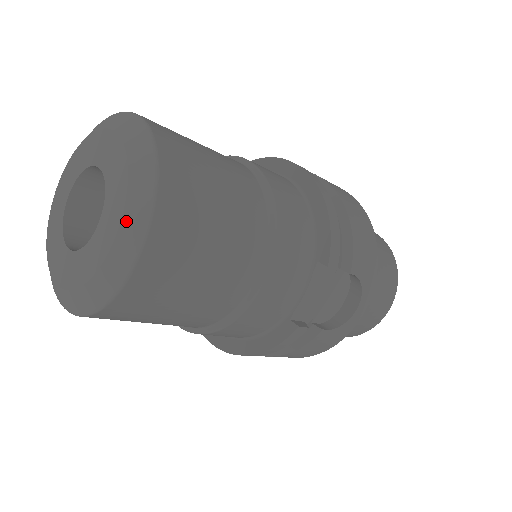
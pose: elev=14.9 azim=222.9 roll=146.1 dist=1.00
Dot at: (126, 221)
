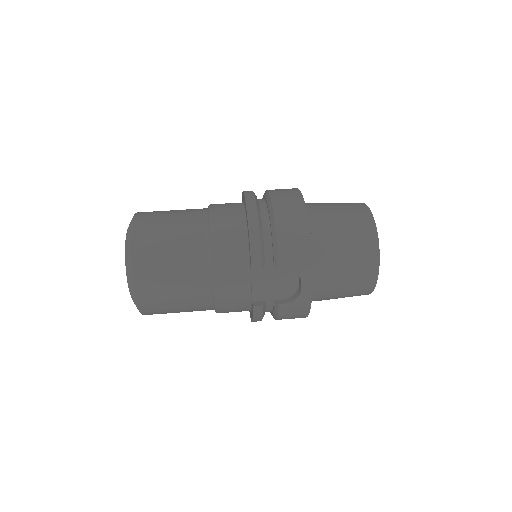
Dot at: (127, 277)
